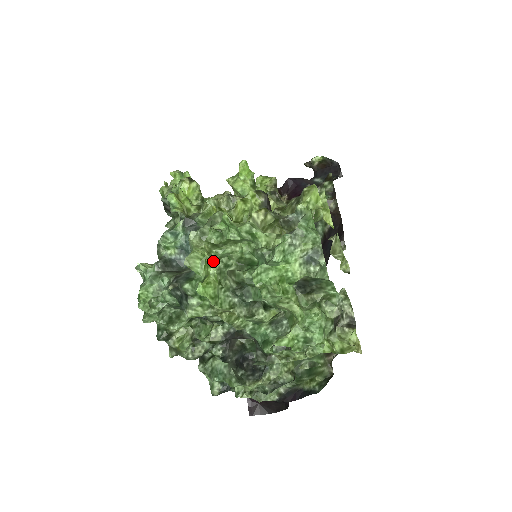
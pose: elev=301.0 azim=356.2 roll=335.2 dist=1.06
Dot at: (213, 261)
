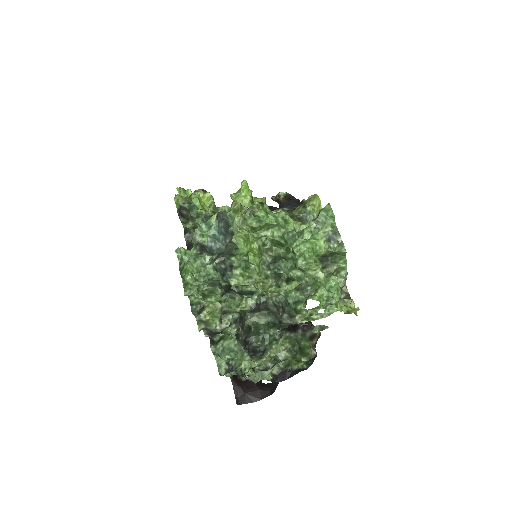
Dot at: (255, 240)
